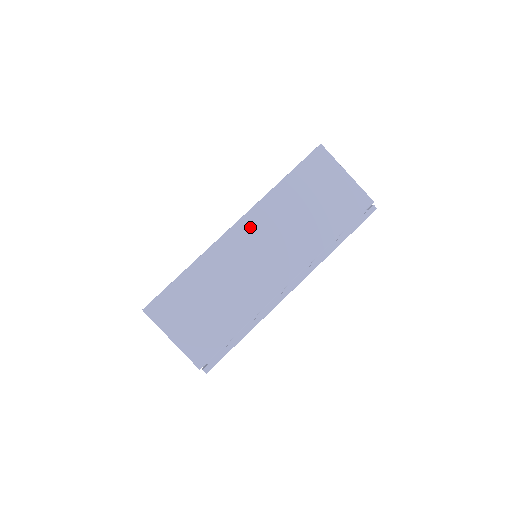
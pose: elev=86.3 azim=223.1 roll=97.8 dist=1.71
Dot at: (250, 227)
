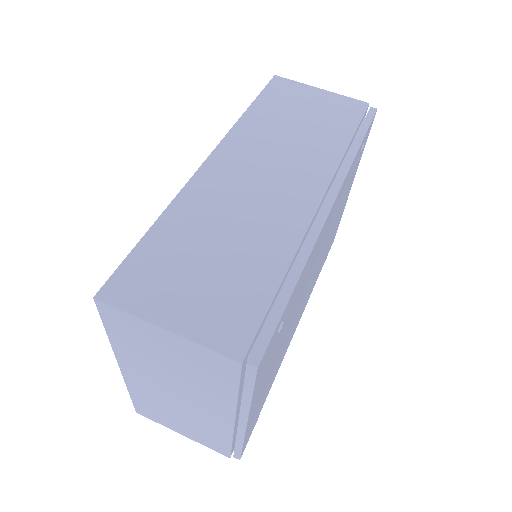
Dot at: (231, 155)
